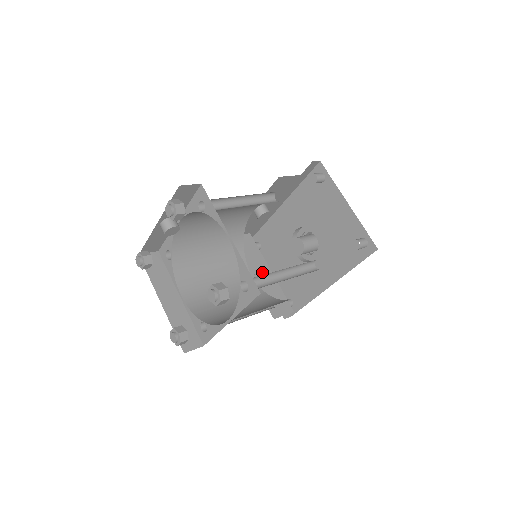
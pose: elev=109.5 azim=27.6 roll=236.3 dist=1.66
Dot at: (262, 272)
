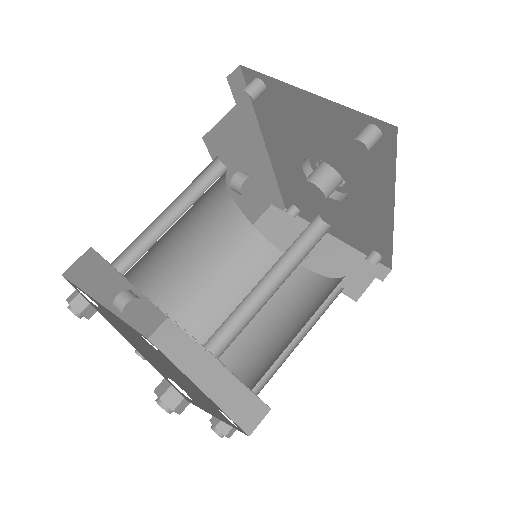
Dot at: occluded
